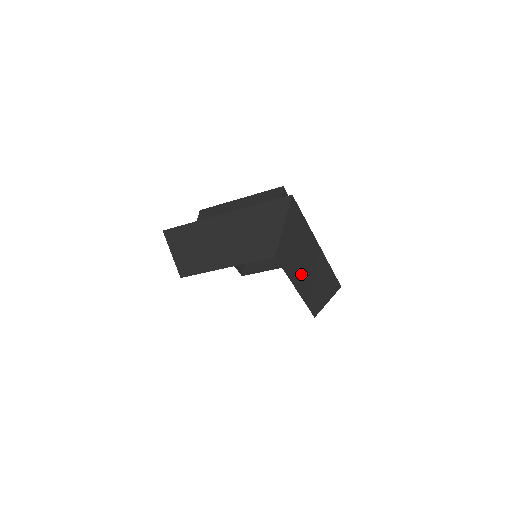
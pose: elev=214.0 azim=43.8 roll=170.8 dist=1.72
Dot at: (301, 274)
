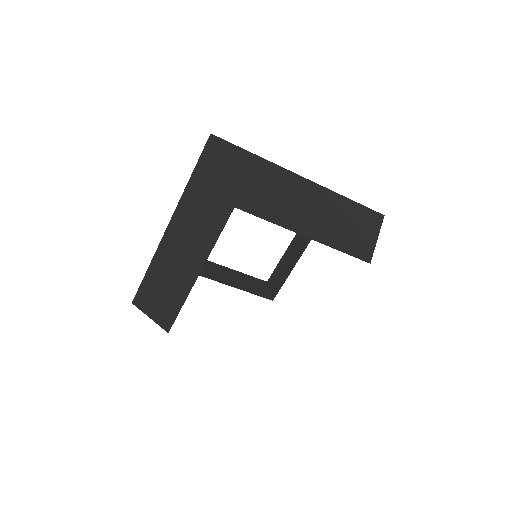
Dot at: occluded
